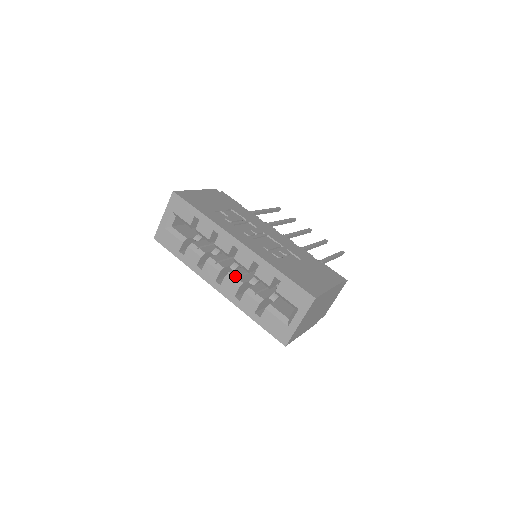
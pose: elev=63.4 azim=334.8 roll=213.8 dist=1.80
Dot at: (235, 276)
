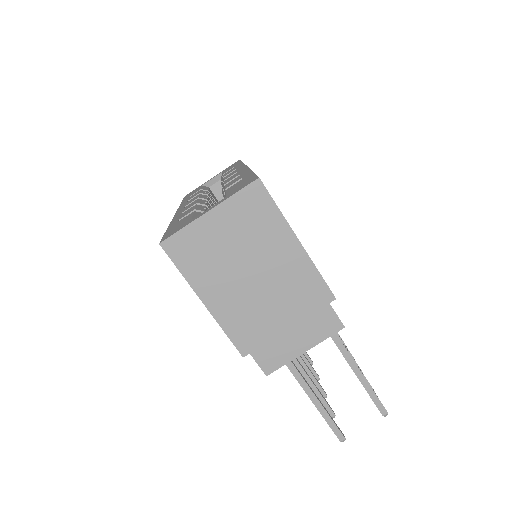
Dot at: (207, 202)
